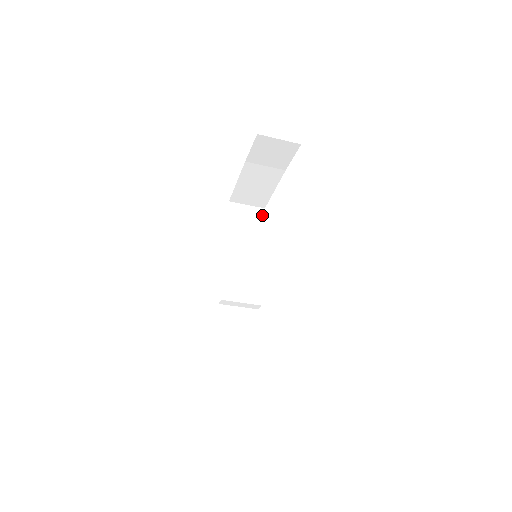
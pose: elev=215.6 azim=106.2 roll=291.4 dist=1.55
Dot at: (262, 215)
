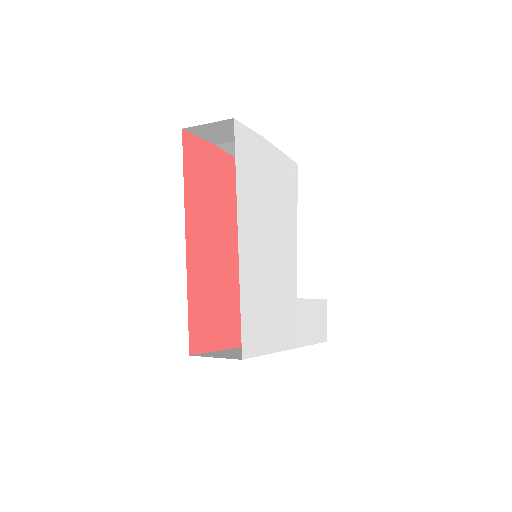
Dot at: occluded
